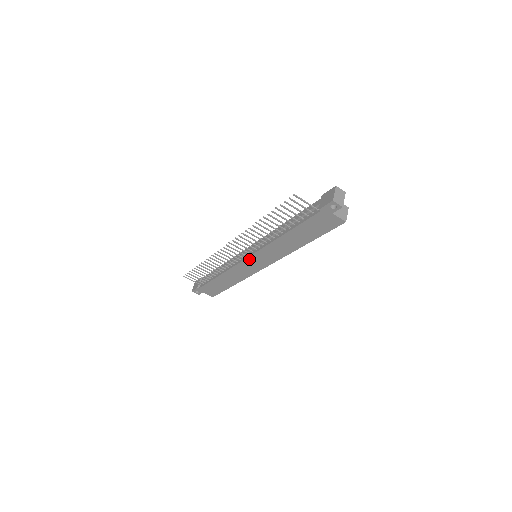
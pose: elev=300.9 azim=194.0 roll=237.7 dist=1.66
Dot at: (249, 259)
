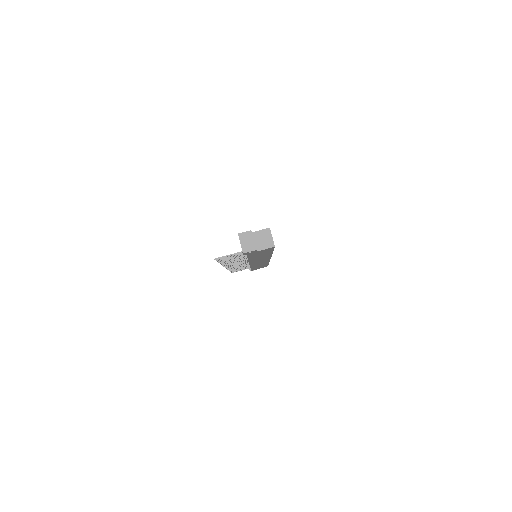
Dot at: occluded
